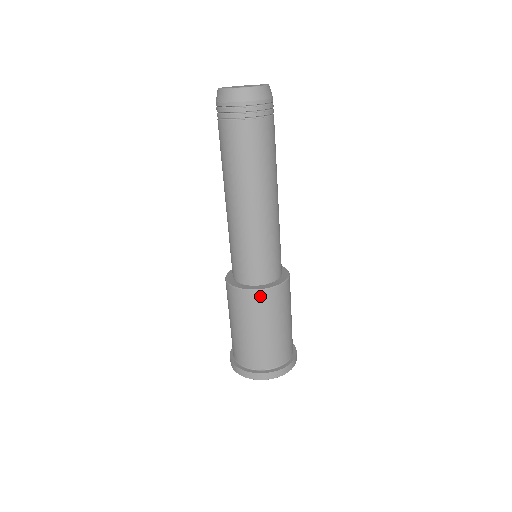
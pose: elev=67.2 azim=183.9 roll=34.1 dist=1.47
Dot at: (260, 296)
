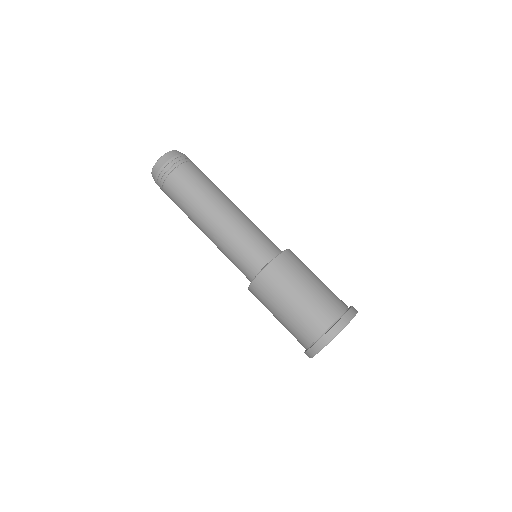
Dot at: (277, 264)
